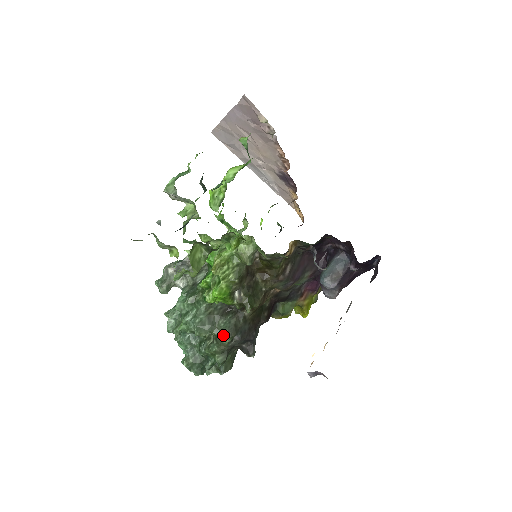
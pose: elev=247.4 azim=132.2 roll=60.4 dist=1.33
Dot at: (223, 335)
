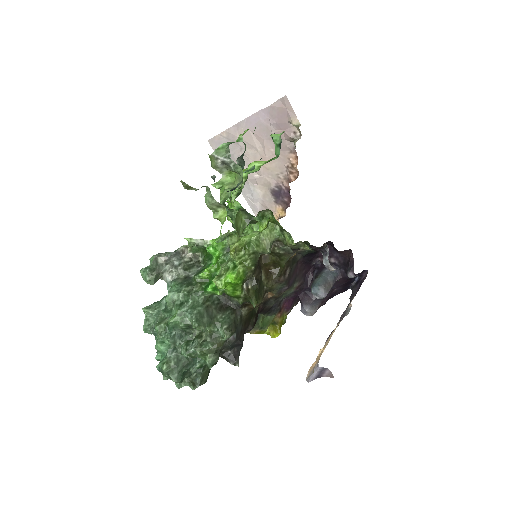
Dot at: (221, 331)
